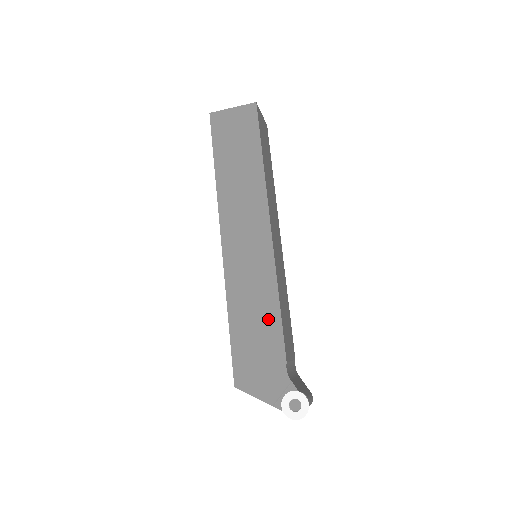
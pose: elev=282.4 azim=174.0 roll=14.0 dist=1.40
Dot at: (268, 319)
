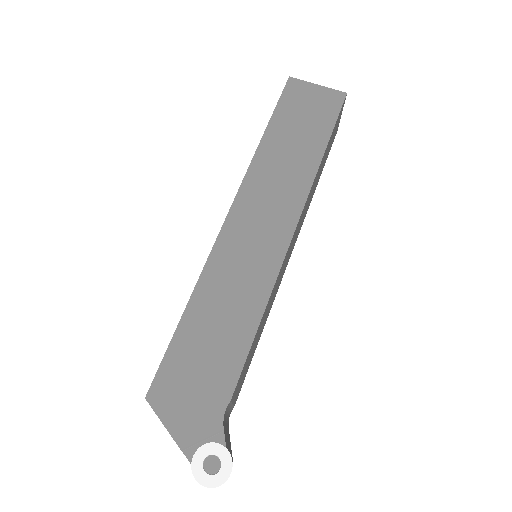
Dot at: (235, 334)
